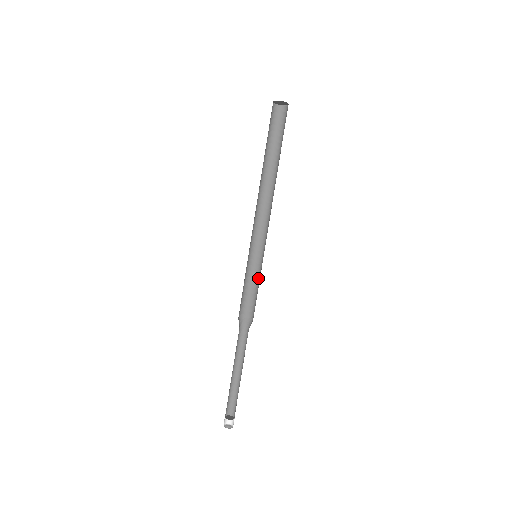
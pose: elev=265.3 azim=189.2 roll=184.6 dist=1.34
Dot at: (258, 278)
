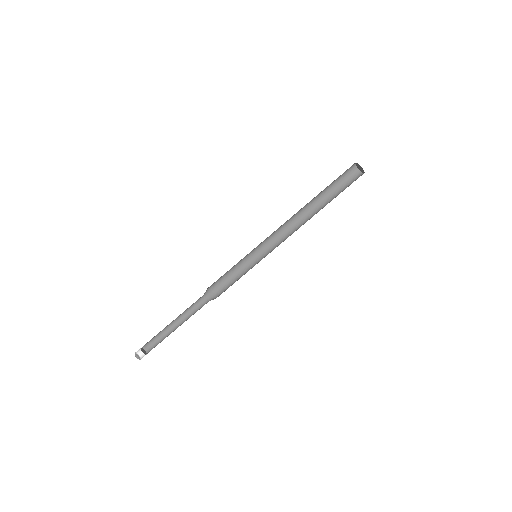
Dot at: (245, 273)
